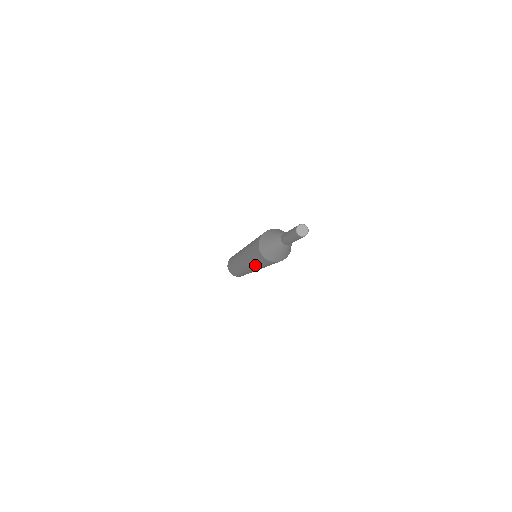
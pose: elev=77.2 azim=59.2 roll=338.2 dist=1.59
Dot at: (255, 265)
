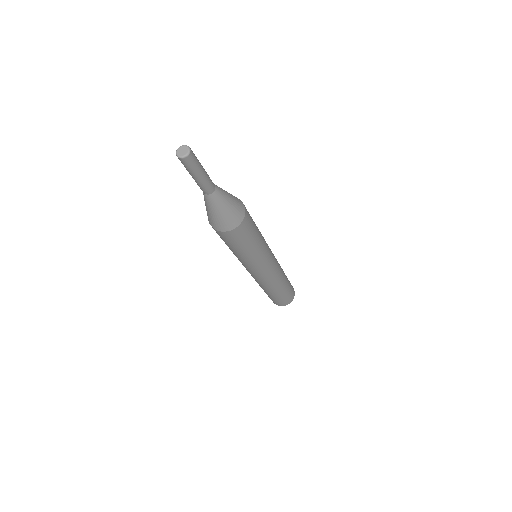
Dot at: (252, 257)
